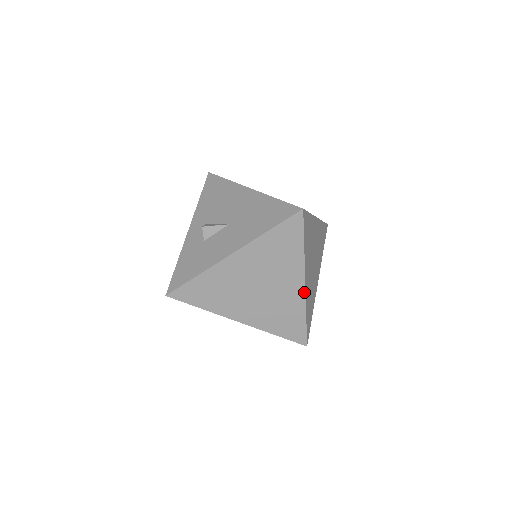
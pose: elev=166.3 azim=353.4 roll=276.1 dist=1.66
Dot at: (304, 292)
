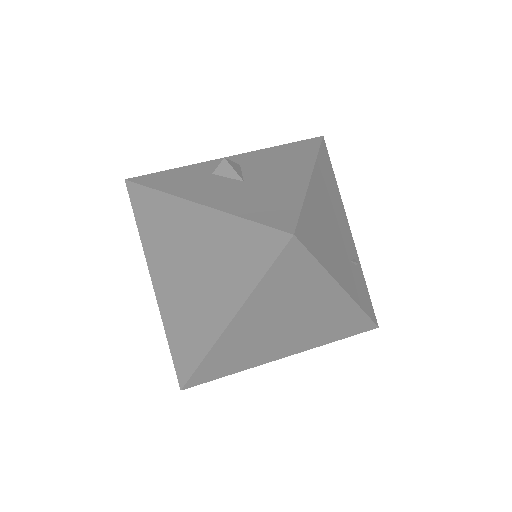
Dot at: (220, 333)
